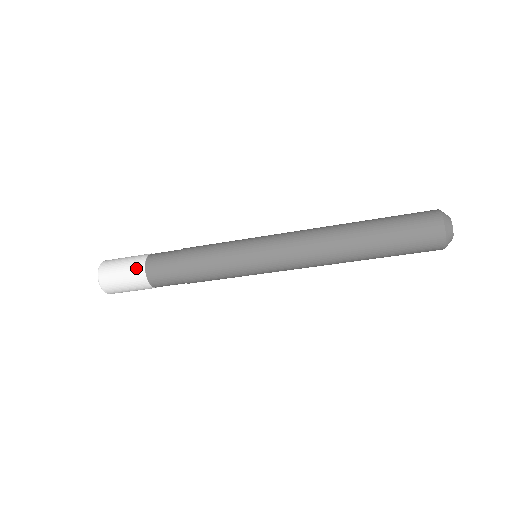
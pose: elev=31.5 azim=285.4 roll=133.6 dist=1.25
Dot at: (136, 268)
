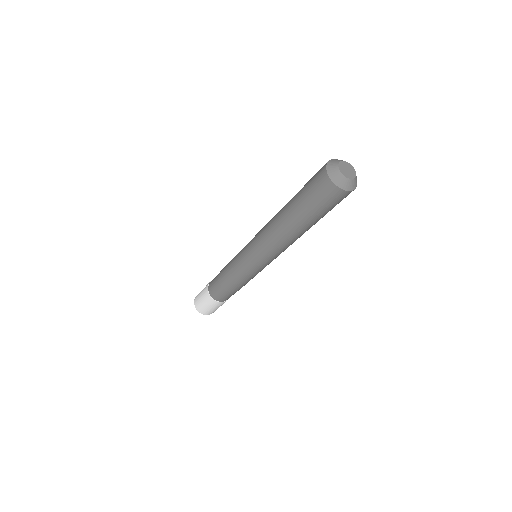
Dot at: (207, 285)
